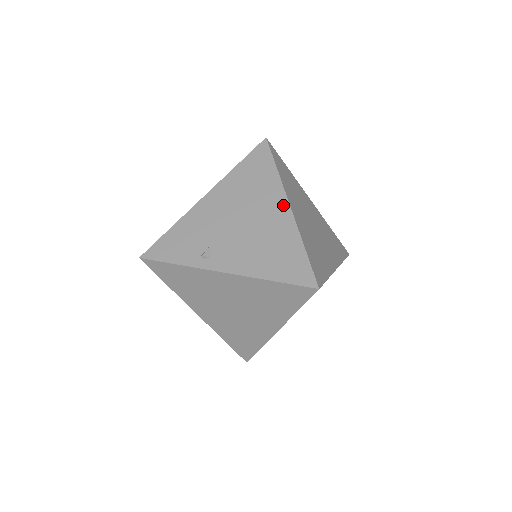
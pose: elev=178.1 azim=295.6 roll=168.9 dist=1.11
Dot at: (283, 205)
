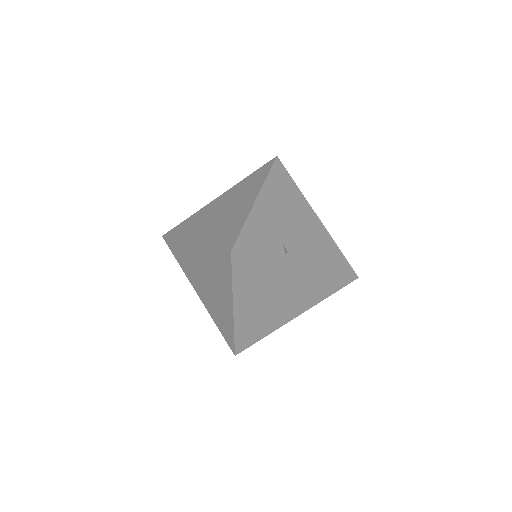
Dot at: (313, 214)
